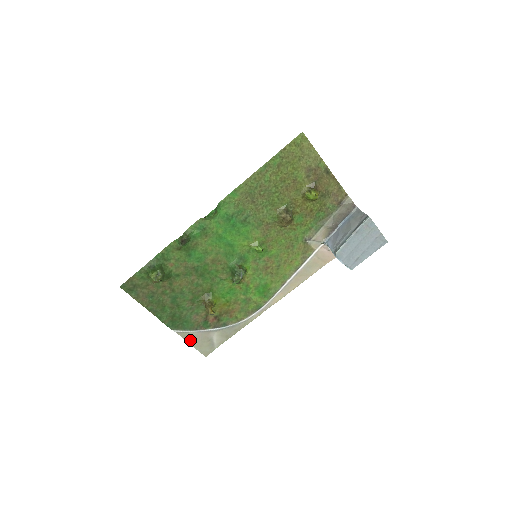
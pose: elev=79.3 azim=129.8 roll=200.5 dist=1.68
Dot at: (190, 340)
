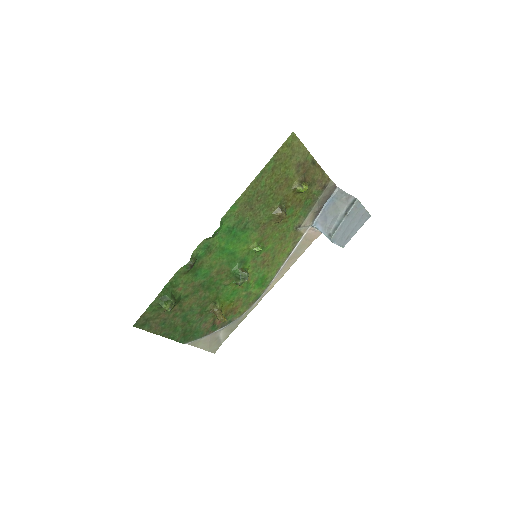
Dot at: (200, 345)
